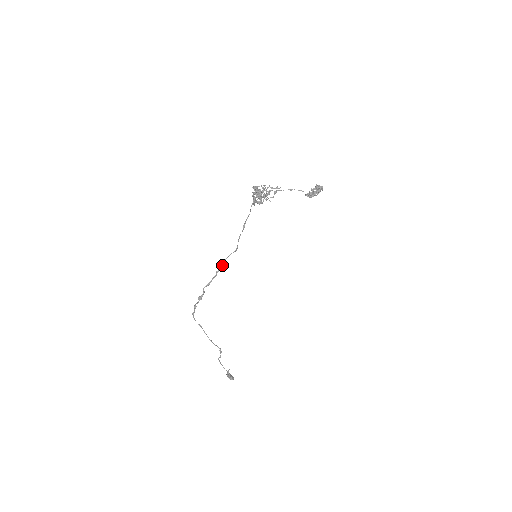
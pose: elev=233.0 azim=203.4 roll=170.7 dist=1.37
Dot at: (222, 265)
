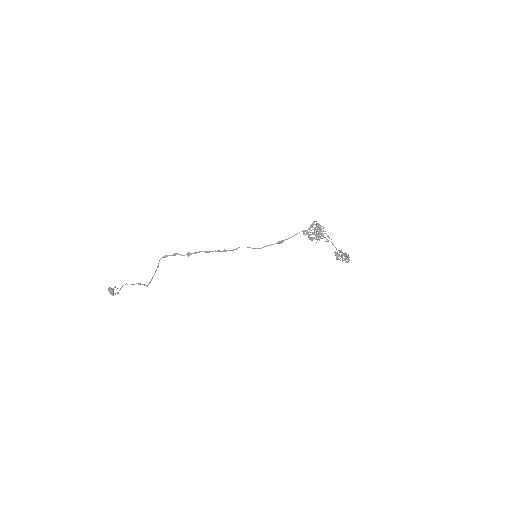
Dot at: (234, 249)
